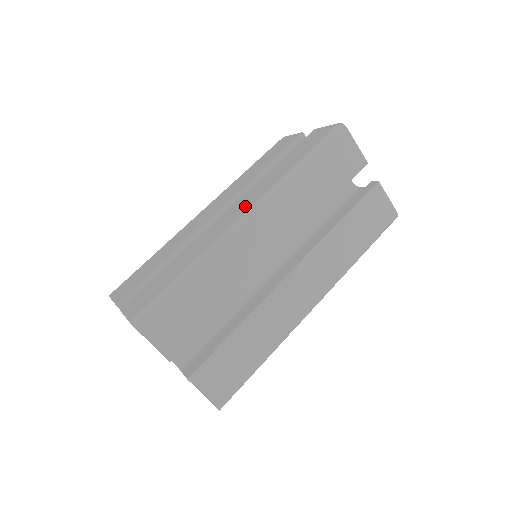
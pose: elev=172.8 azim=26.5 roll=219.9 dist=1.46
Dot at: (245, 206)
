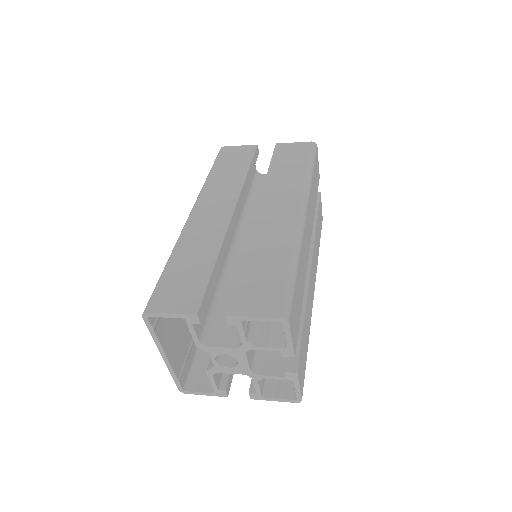
Dot at: (289, 204)
